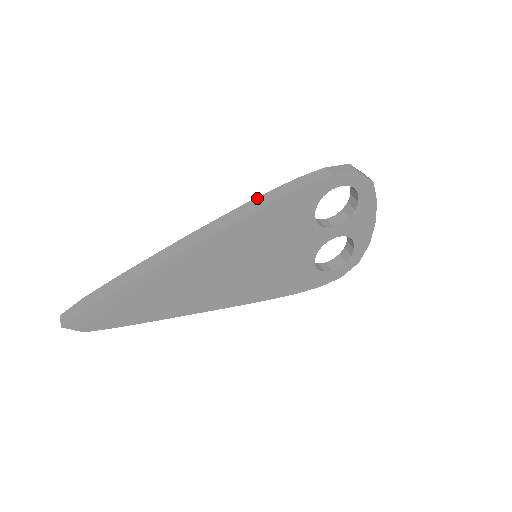
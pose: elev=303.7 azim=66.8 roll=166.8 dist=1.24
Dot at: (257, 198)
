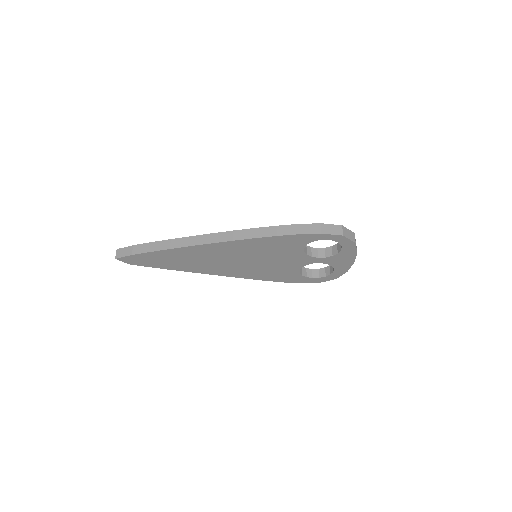
Dot at: (264, 228)
